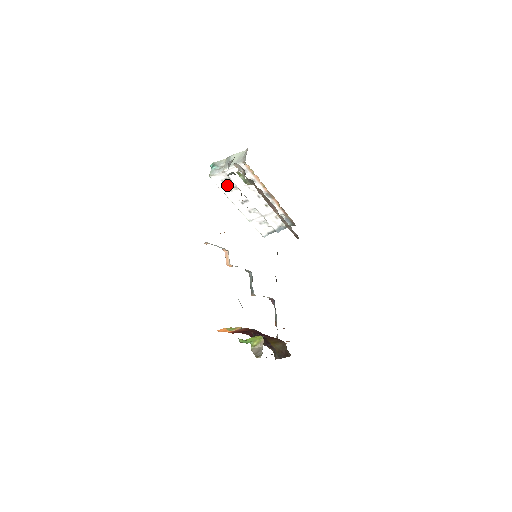
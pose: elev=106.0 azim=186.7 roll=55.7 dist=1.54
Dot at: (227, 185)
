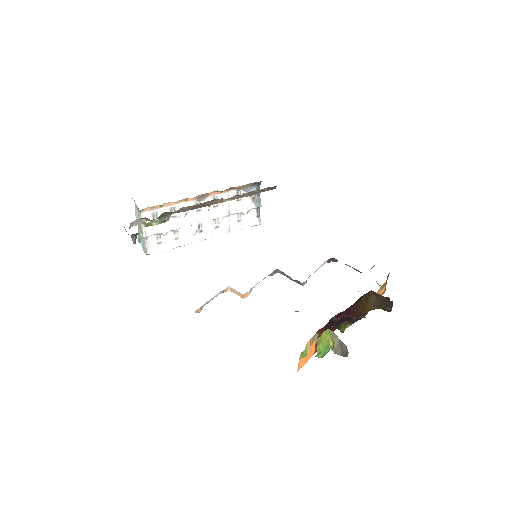
Dot at: (167, 240)
